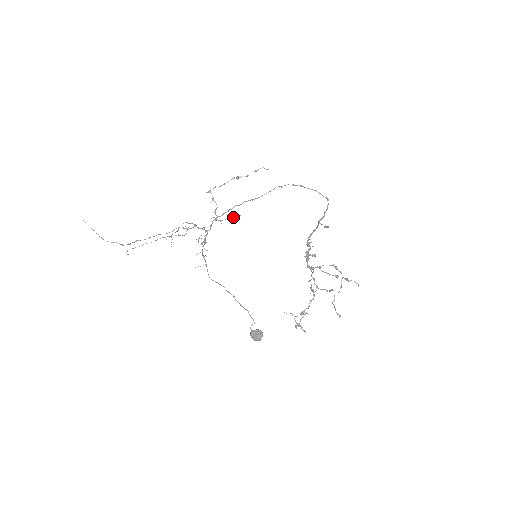
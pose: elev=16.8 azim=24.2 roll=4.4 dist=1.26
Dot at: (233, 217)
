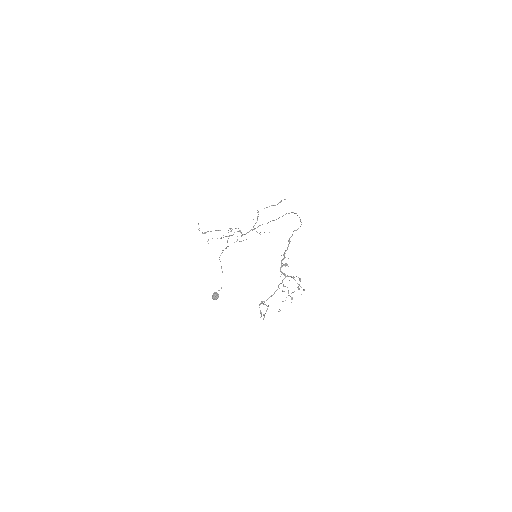
Dot at: occluded
